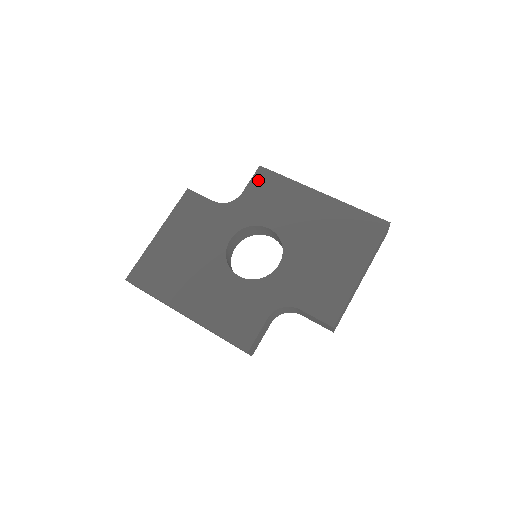
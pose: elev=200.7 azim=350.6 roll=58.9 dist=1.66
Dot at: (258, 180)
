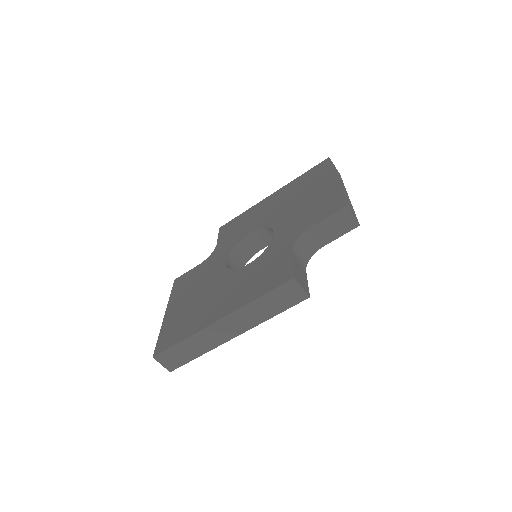
Dot at: (223, 231)
